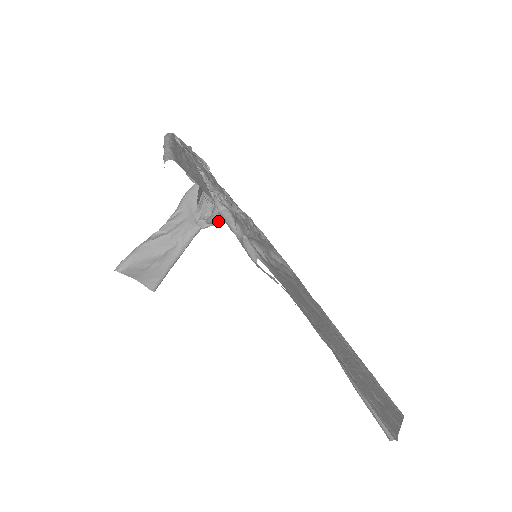
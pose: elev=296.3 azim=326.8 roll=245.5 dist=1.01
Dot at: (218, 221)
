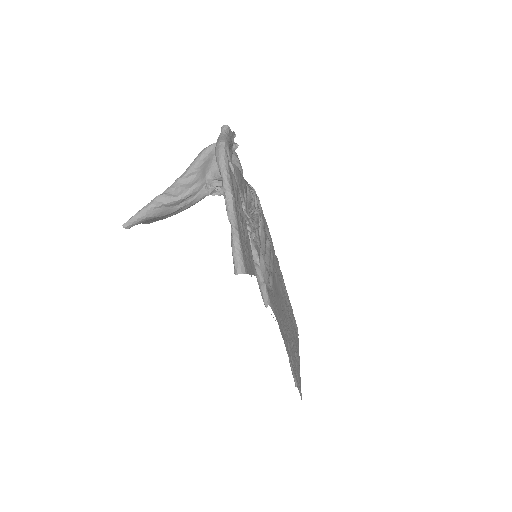
Dot at: occluded
